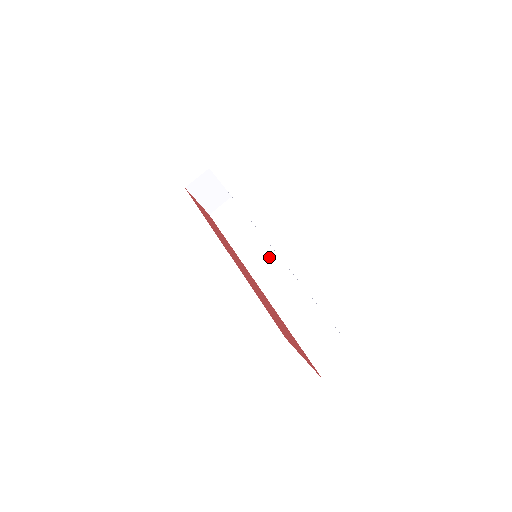
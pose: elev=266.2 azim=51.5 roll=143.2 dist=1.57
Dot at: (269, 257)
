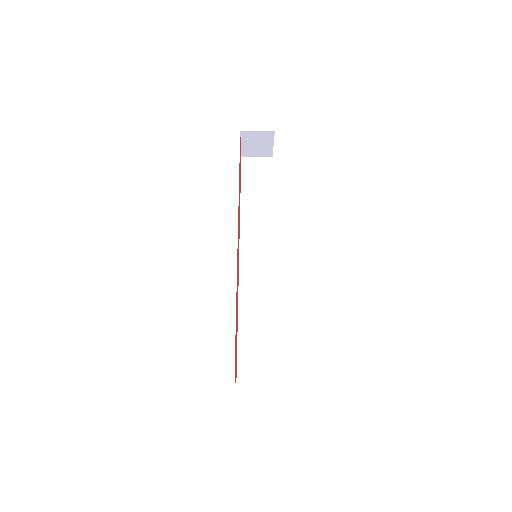
Dot at: (264, 253)
